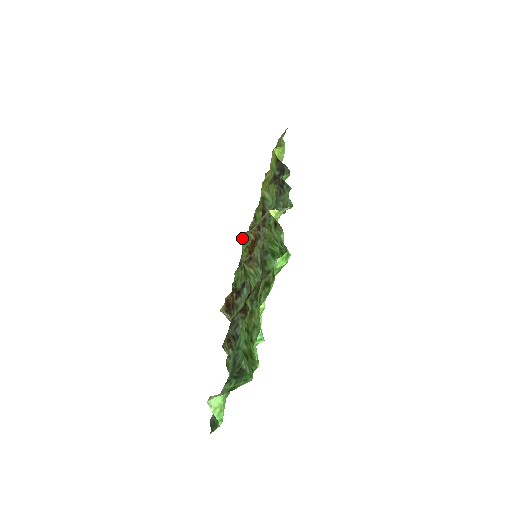
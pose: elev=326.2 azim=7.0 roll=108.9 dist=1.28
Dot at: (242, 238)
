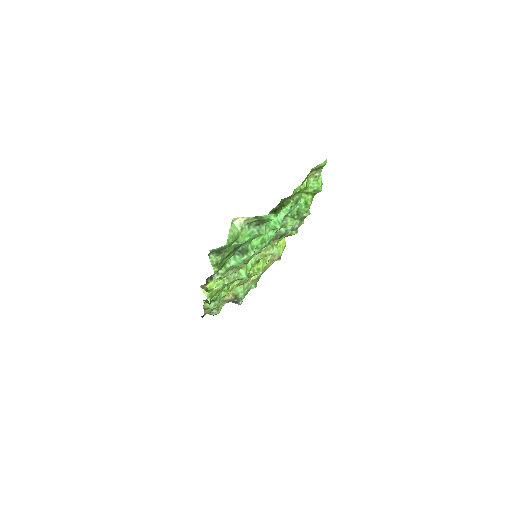
Dot at: occluded
